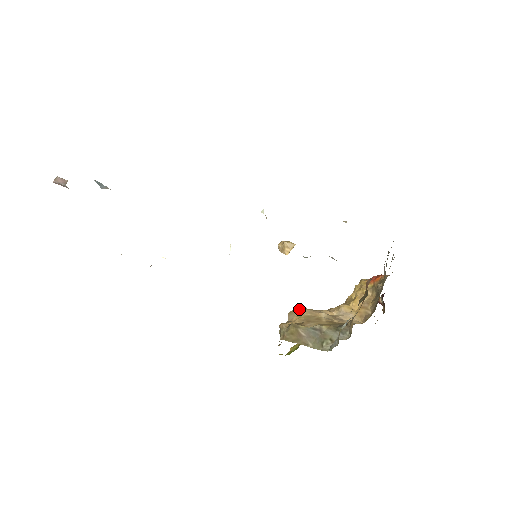
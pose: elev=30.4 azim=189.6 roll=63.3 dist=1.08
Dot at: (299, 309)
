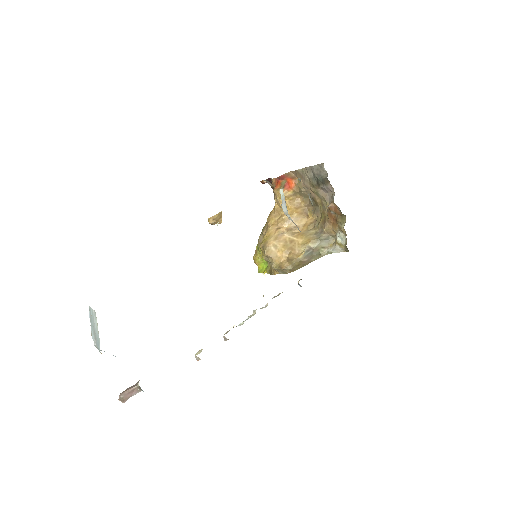
Dot at: (270, 246)
